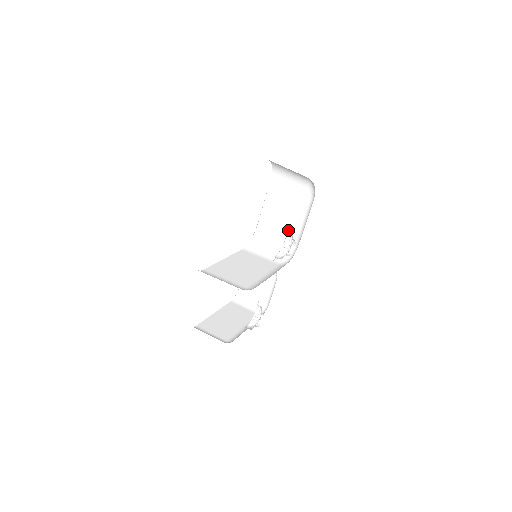
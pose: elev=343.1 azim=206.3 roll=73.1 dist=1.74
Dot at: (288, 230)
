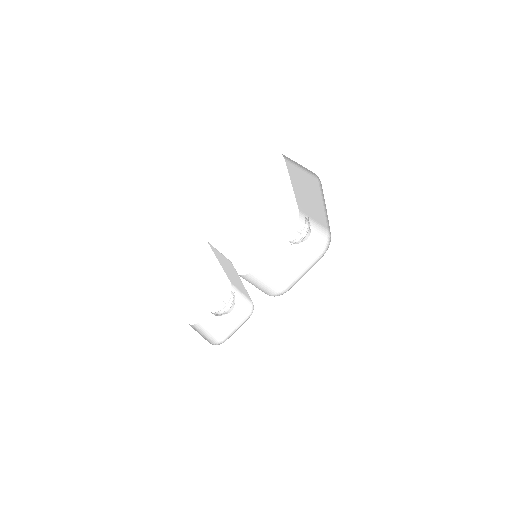
Dot at: occluded
